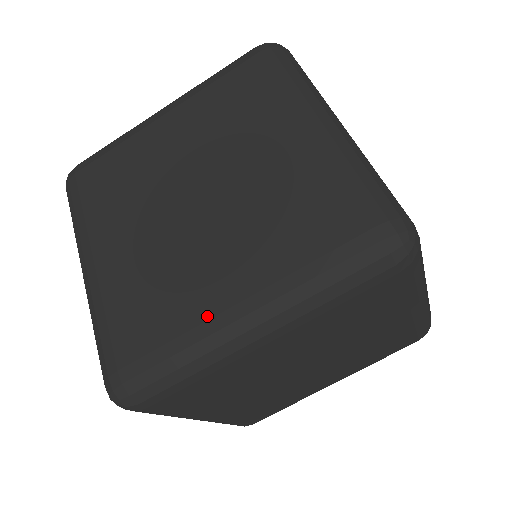
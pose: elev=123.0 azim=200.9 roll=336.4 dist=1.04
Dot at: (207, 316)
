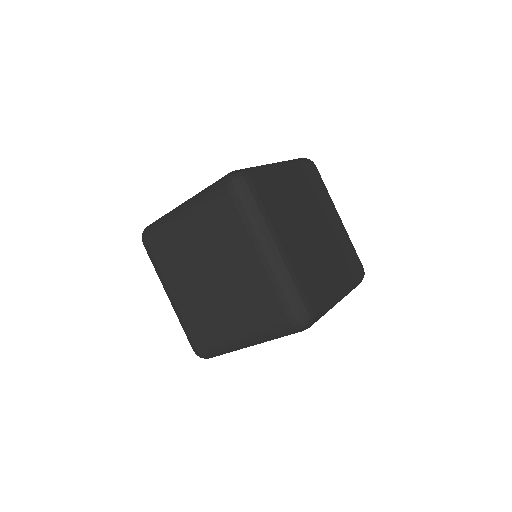
Dot at: (227, 339)
